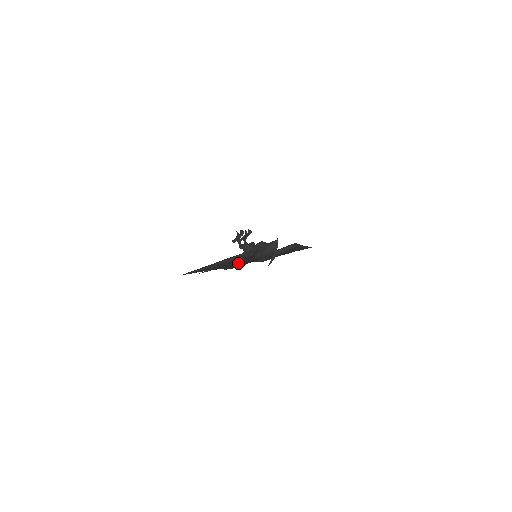
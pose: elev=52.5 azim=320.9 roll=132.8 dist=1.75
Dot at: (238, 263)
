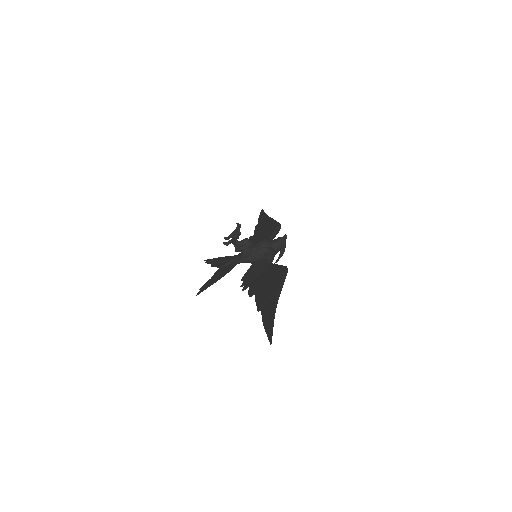
Dot at: occluded
